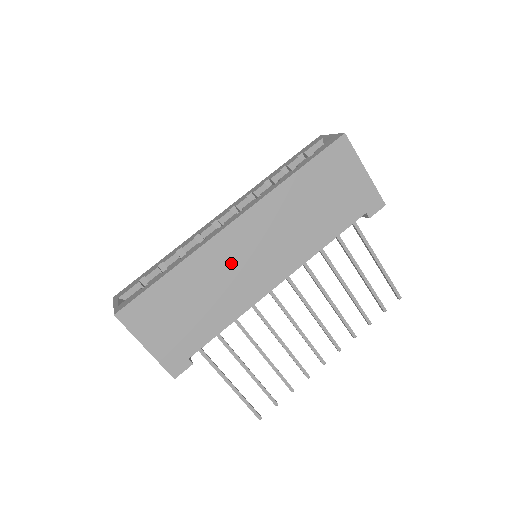
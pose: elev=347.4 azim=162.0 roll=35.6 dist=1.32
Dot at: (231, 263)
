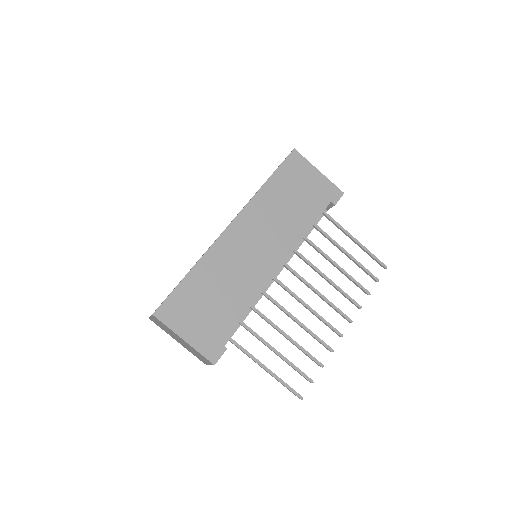
Dot at: (236, 257)
